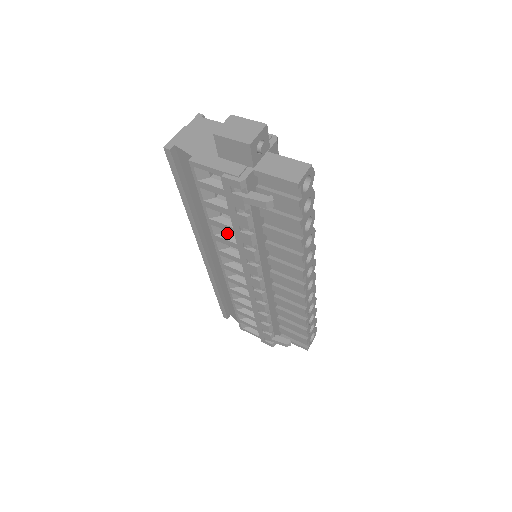
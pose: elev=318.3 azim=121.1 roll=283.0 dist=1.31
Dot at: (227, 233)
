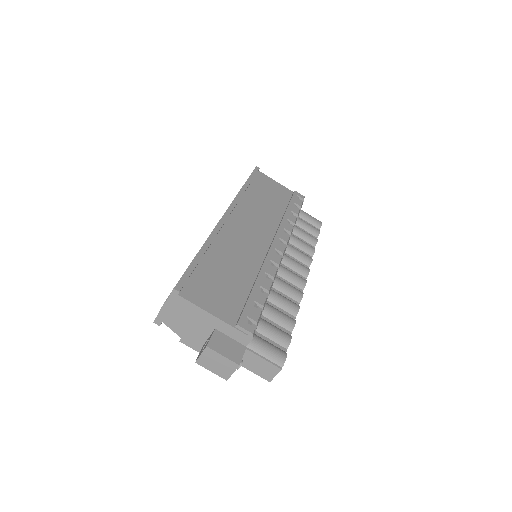
Dot at: occluded
